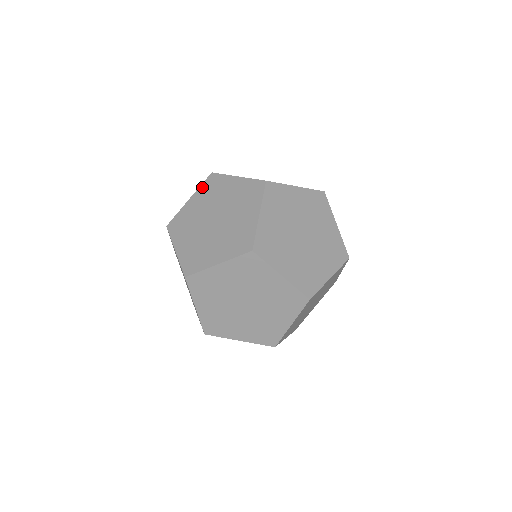
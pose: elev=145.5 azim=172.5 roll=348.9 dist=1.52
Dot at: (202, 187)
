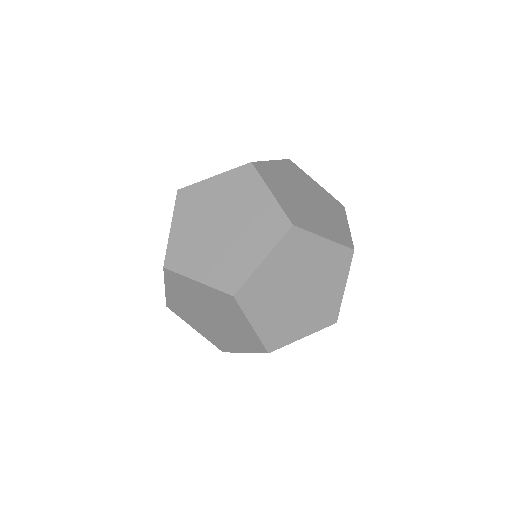
Dot at: occluded
